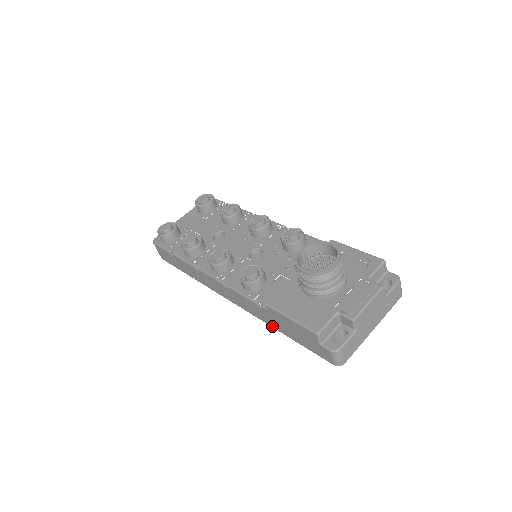
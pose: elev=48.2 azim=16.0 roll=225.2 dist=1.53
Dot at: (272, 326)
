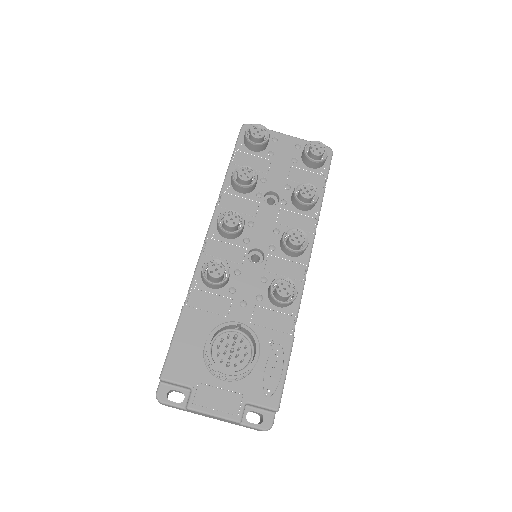
Dot at: occluded
